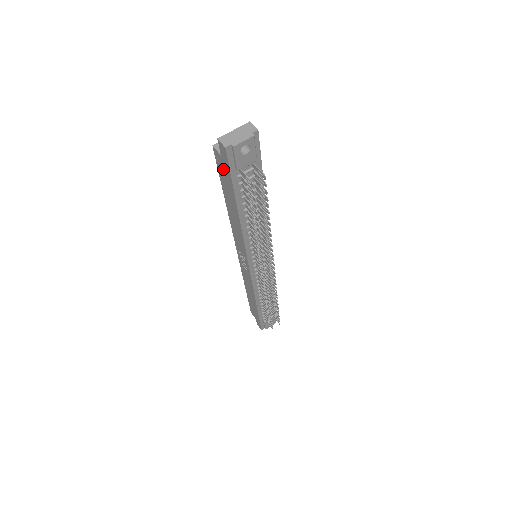
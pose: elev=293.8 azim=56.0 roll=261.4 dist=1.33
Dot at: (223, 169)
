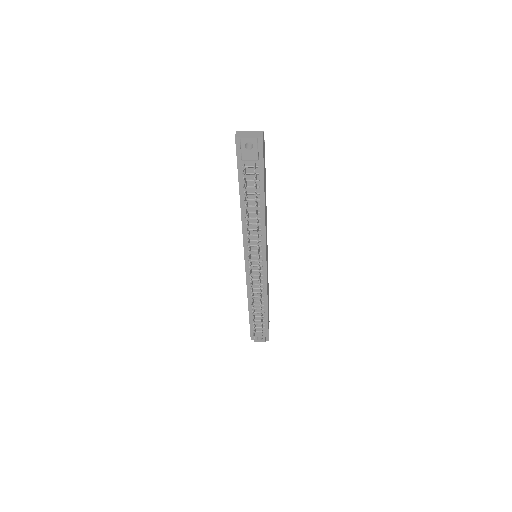
Dot at: occluded
